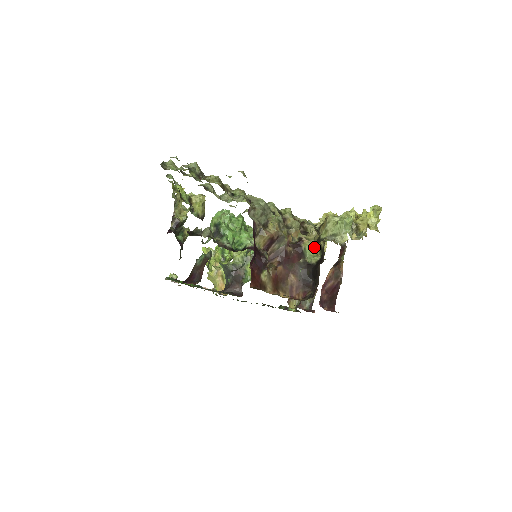
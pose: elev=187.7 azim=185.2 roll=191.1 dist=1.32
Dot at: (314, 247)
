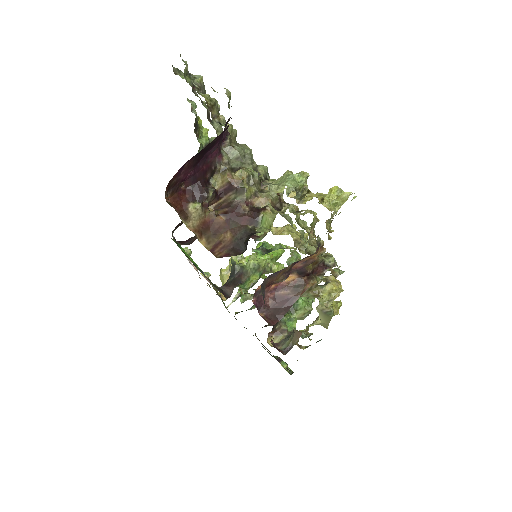
Dot at: occluded
